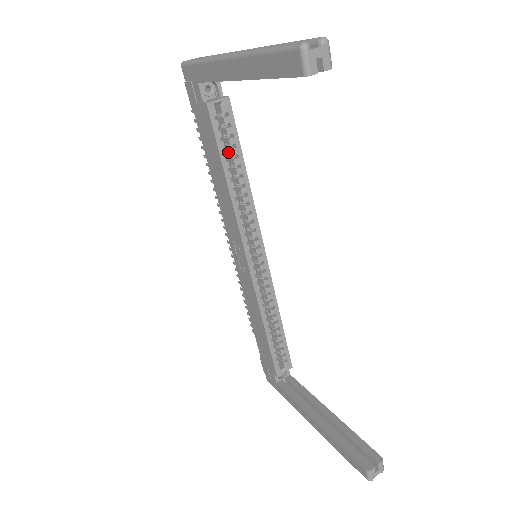
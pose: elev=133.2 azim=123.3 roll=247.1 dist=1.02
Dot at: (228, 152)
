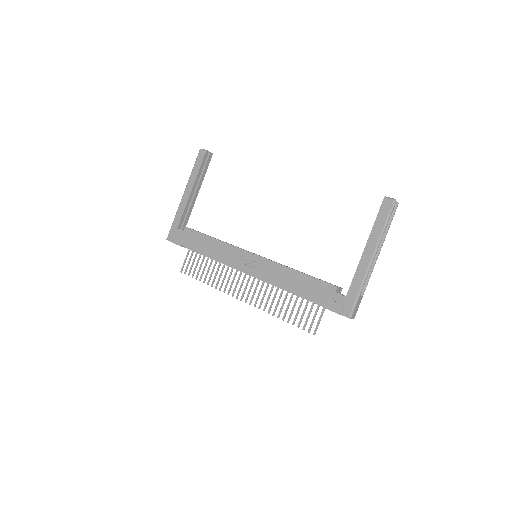
Dot at: occluded
